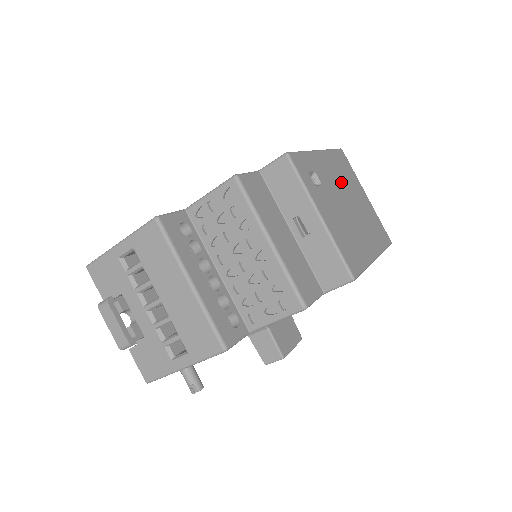
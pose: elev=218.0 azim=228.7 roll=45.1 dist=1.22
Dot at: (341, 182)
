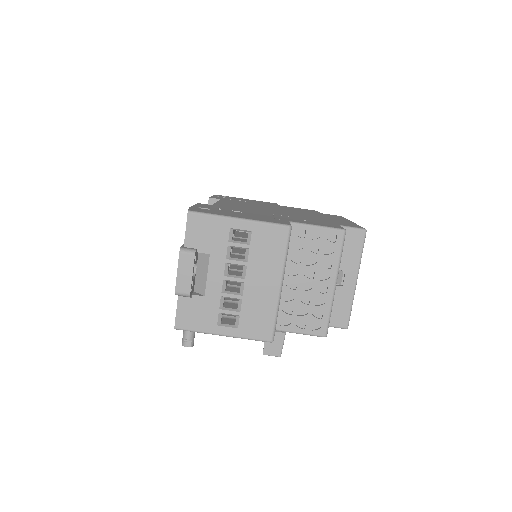
Dot at: occluded
